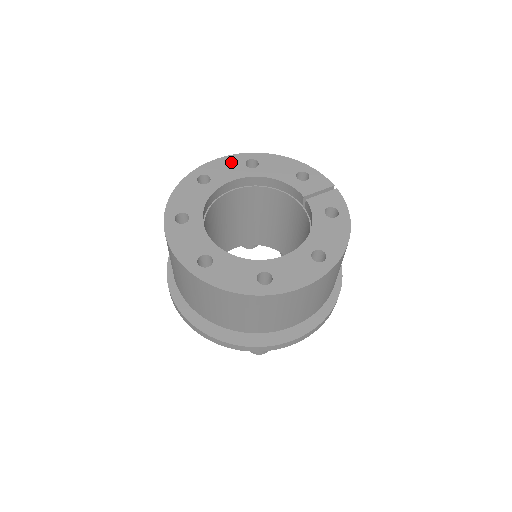
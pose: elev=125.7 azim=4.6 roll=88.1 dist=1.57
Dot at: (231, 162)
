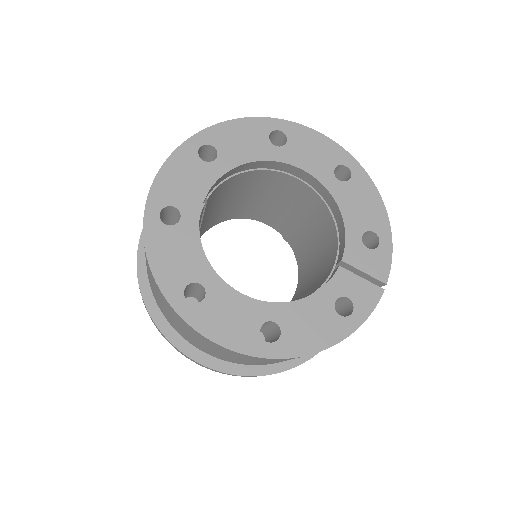
Dot at: (326, 150)
